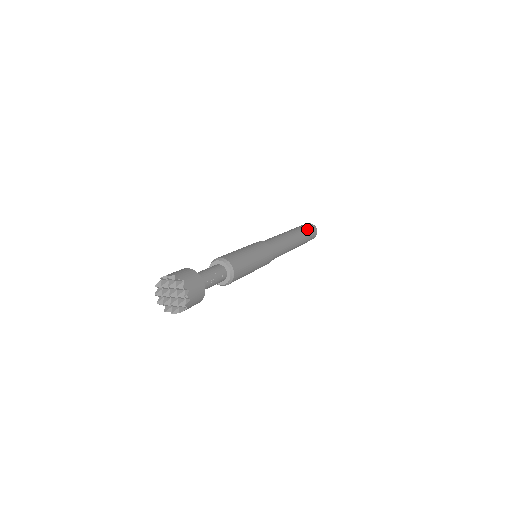
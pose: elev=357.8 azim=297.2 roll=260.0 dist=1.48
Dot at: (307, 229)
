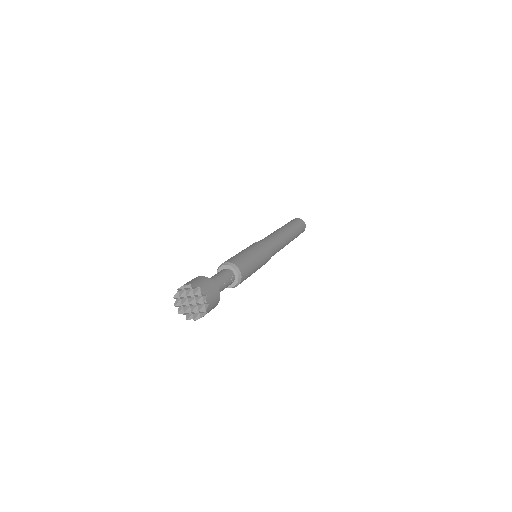
Dot at: (296, 224)
